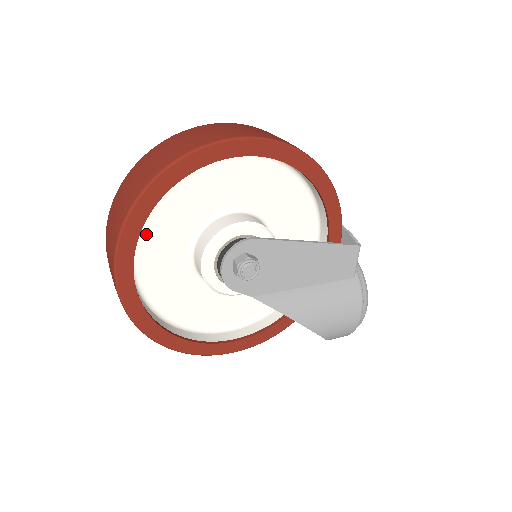
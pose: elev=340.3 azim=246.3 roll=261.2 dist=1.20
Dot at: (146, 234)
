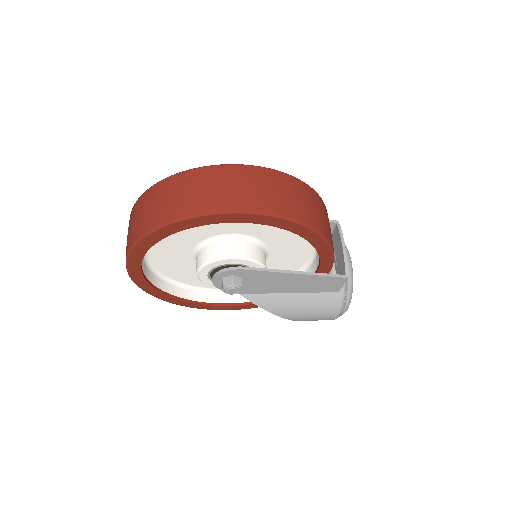
Dot at: occluded
